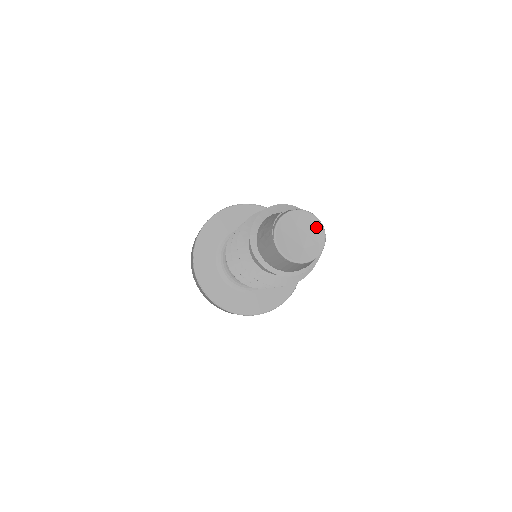
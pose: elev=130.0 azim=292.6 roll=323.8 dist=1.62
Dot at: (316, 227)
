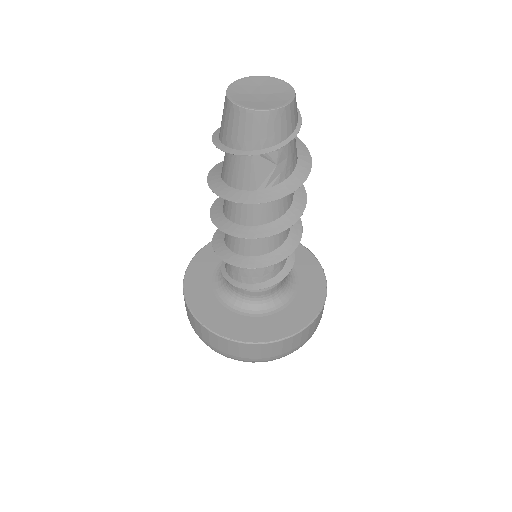
Dot at: (285, 90)
